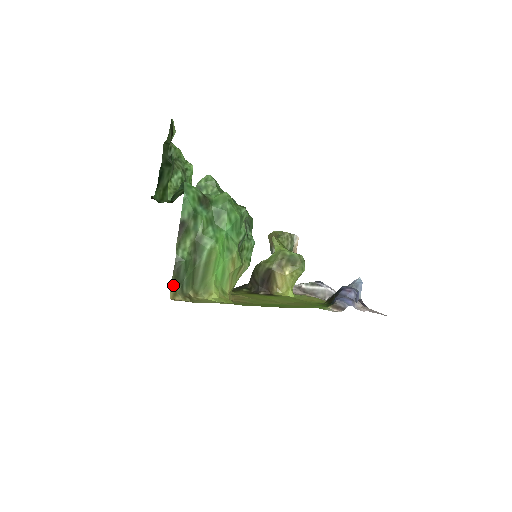
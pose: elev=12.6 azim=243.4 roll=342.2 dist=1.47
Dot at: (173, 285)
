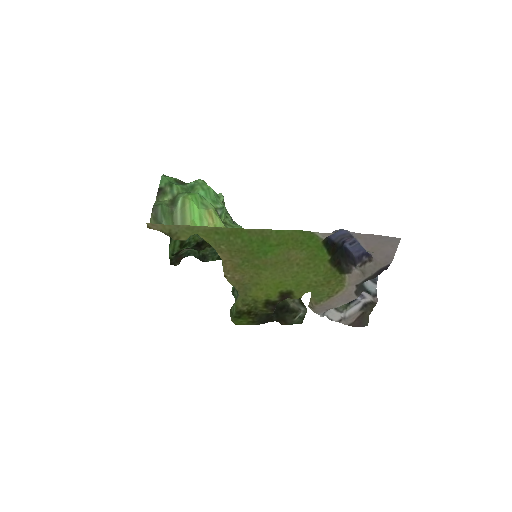
Dot at: occluded
